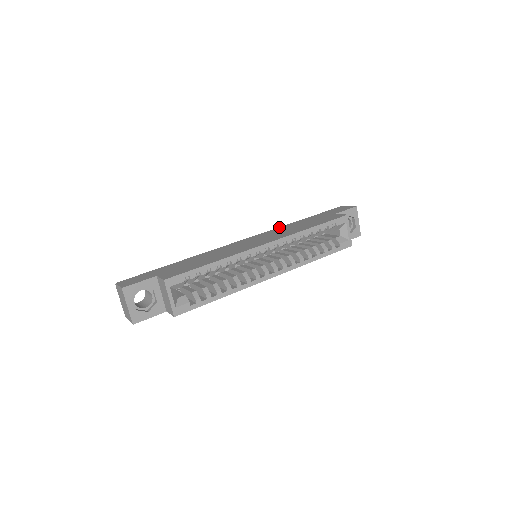
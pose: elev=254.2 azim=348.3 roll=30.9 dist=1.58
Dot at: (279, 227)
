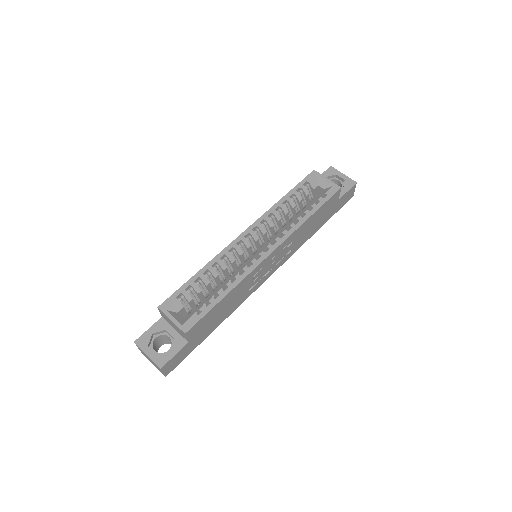
Dot at: occluded
